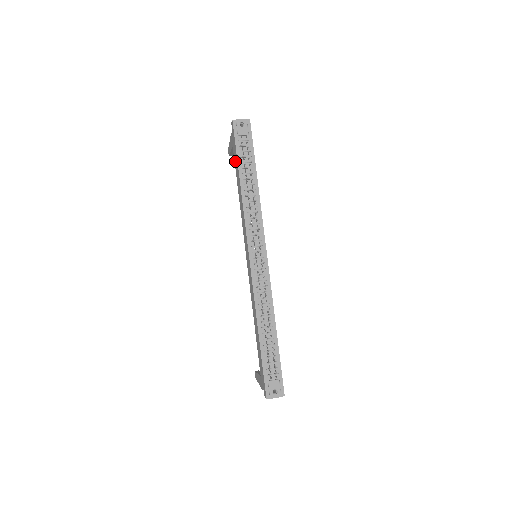
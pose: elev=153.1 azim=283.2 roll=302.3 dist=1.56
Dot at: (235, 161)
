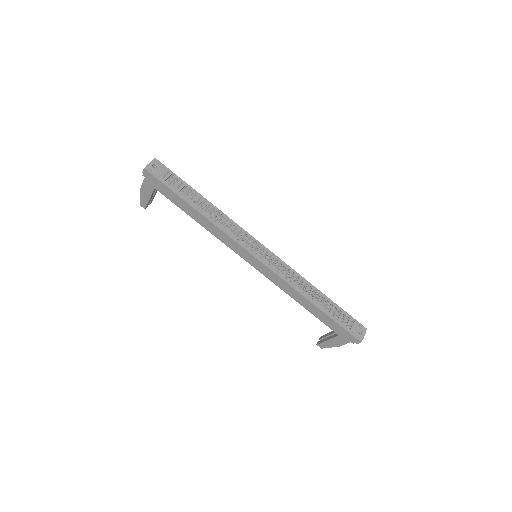
Dot at: (173, 200)
